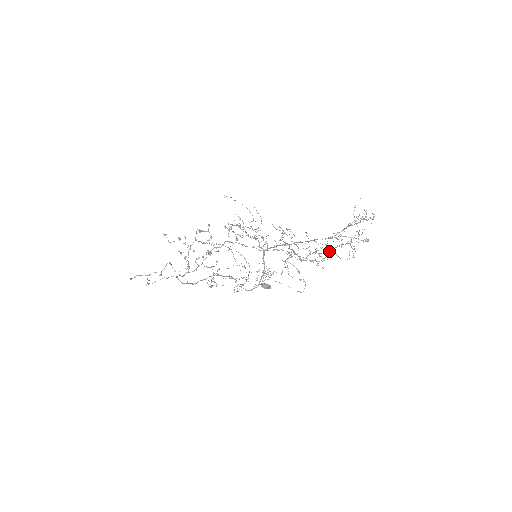
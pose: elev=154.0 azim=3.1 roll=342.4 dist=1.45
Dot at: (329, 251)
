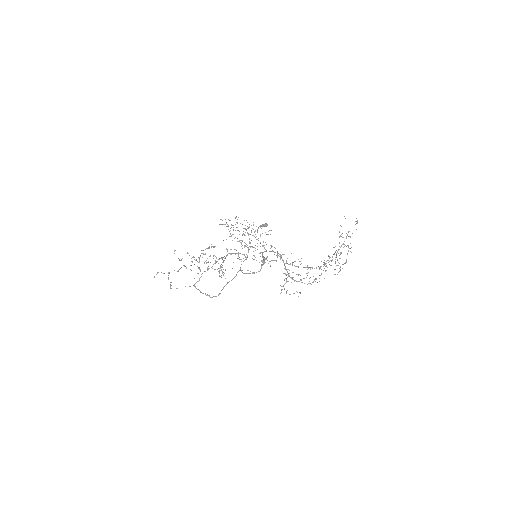
Dot at: occluded
